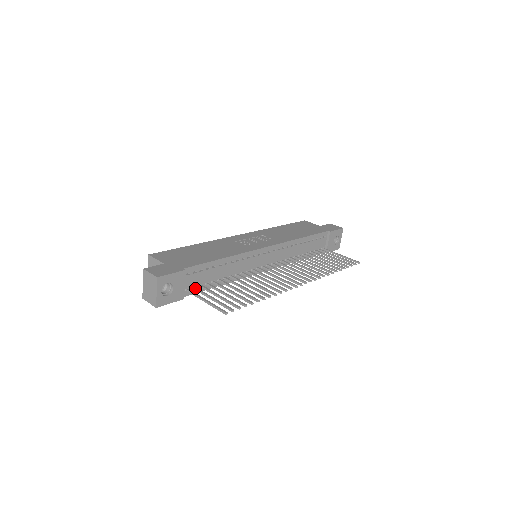
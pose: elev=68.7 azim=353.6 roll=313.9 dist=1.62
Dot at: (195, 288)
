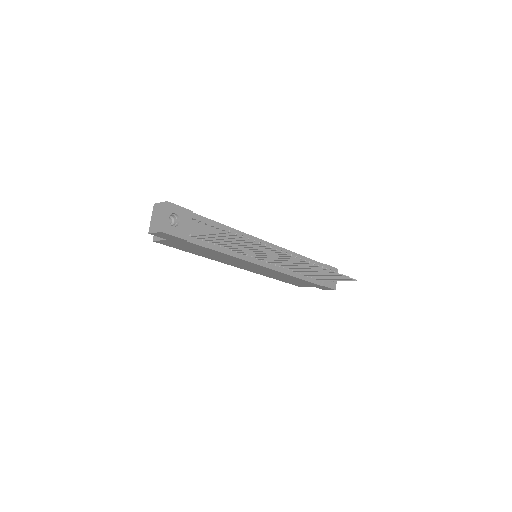
Dot at: (199, 236)
